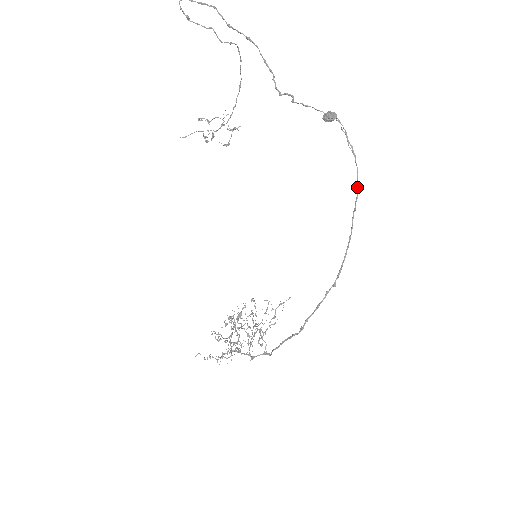
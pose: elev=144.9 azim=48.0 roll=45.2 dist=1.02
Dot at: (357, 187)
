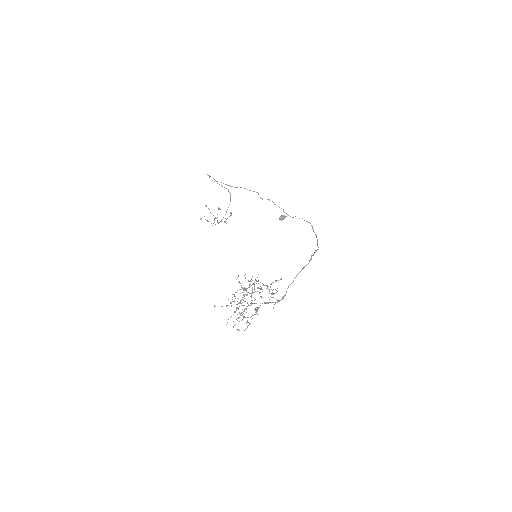
Dot at: occluded
